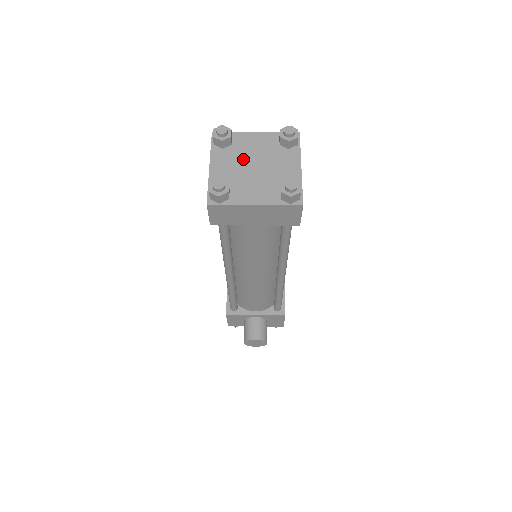
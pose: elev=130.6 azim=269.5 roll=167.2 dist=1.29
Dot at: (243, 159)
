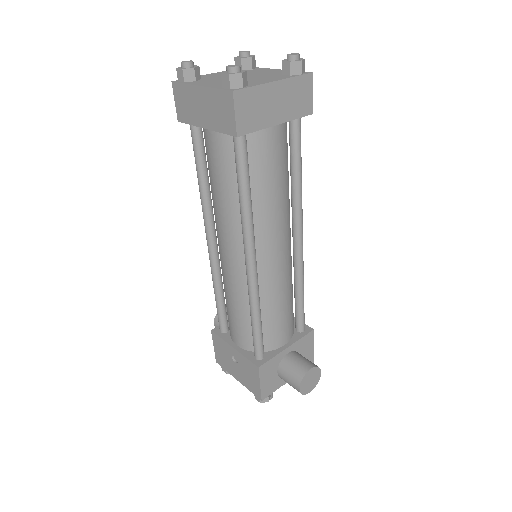
Dot at: occluded
